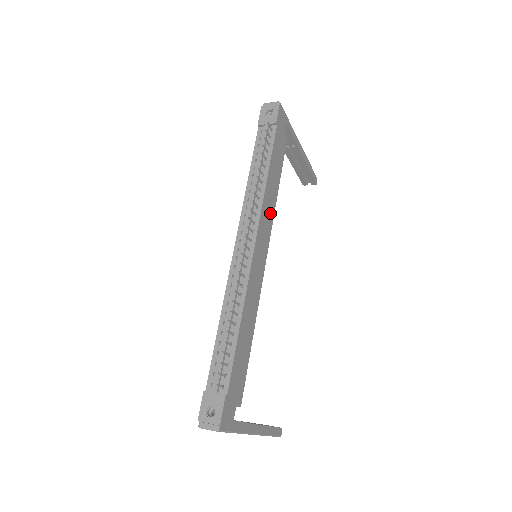
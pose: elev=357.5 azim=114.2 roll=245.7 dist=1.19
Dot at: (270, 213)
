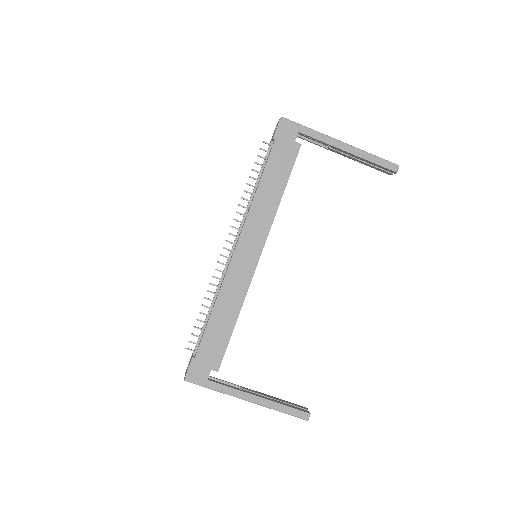
Dot at: (265, 219)
